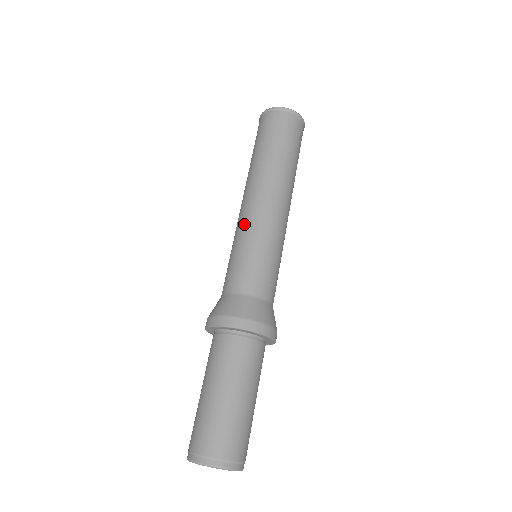
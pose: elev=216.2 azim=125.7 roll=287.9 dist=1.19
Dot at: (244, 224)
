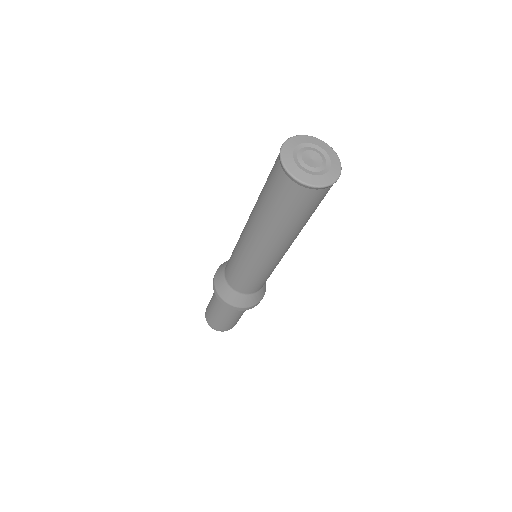
Dot at: (242, 255)
